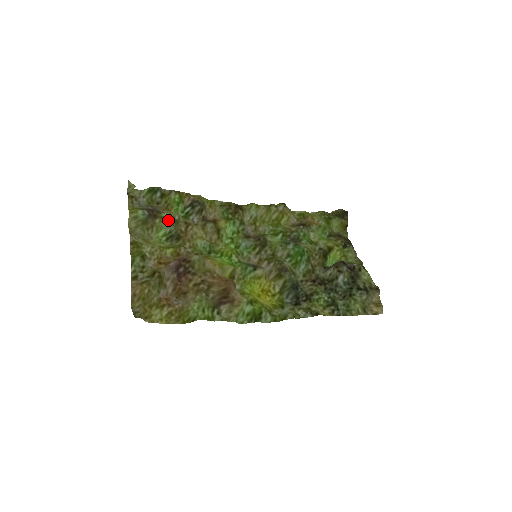
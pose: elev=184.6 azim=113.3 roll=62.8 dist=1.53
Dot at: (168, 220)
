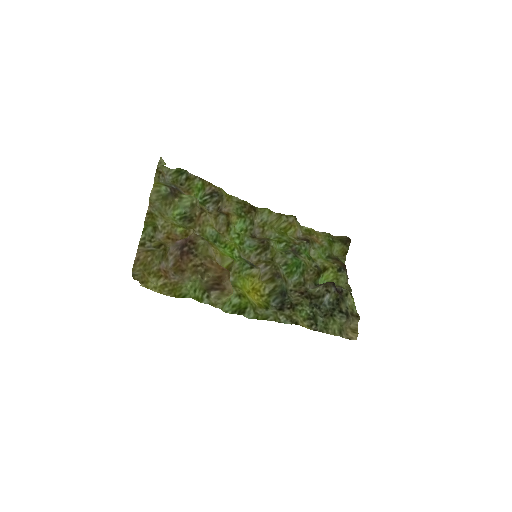
Dot at: (186, 202)
